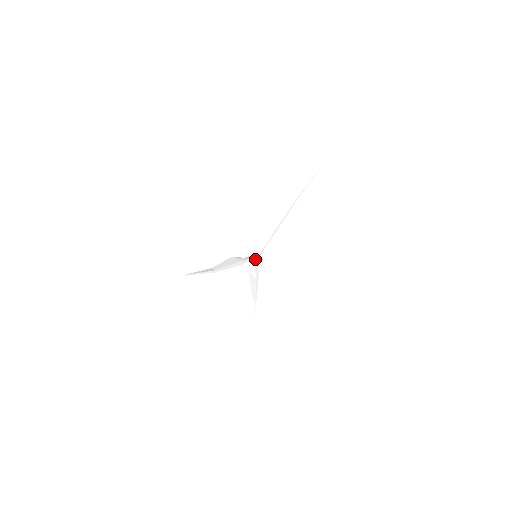
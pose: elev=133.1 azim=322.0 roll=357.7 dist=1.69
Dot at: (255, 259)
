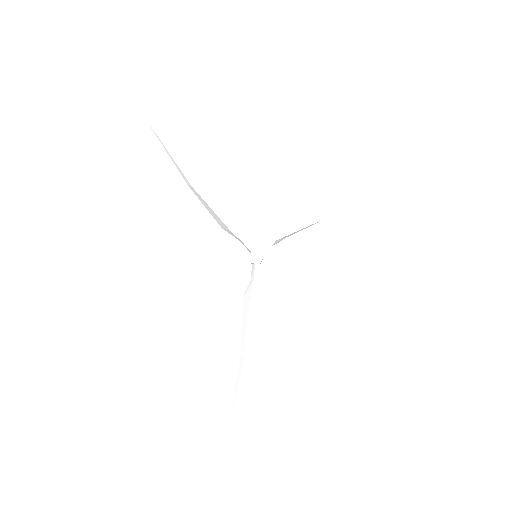
Dot at: (254, 254)
